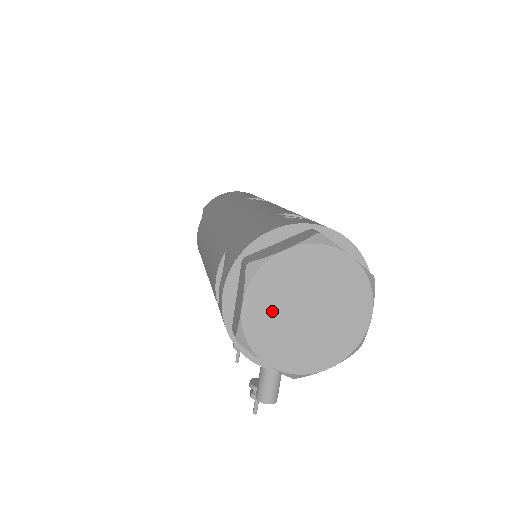
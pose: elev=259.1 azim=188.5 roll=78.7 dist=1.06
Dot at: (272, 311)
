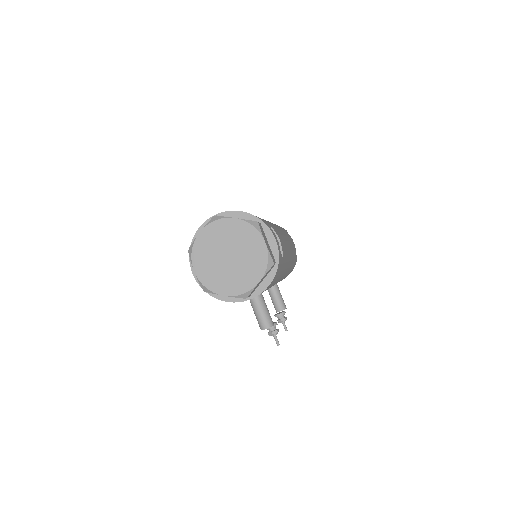
Dot at: (210, 266)
